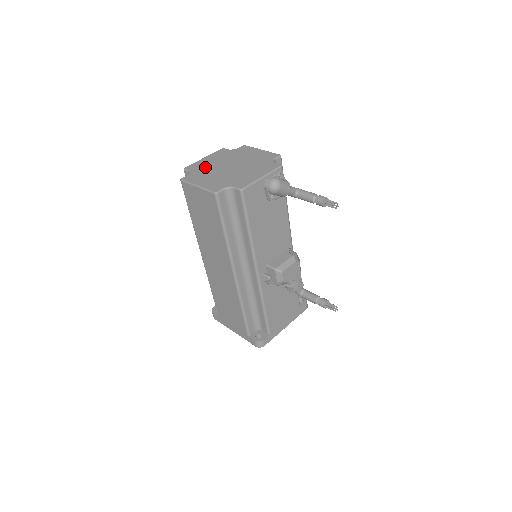
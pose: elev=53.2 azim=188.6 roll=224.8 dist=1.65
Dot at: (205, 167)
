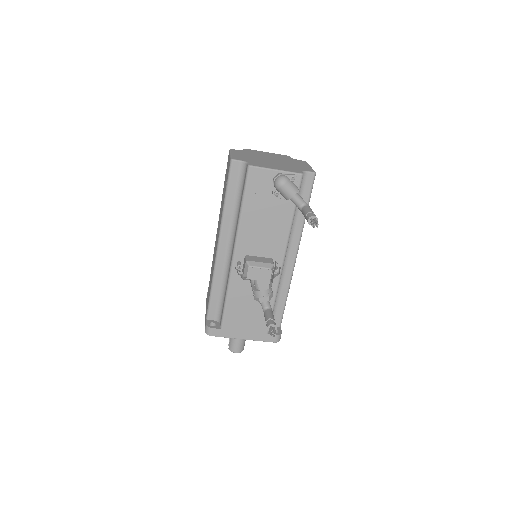
Dot at: (256, 153)
